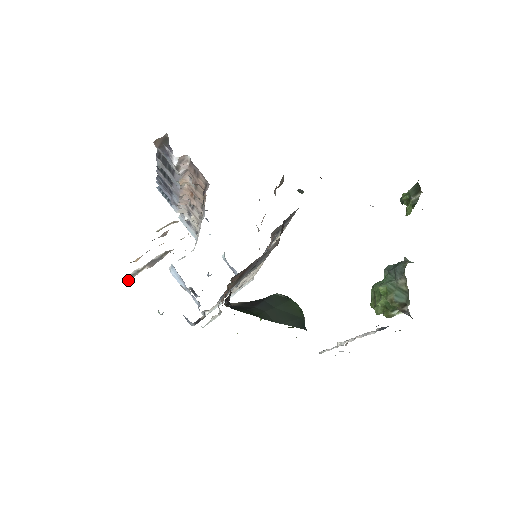
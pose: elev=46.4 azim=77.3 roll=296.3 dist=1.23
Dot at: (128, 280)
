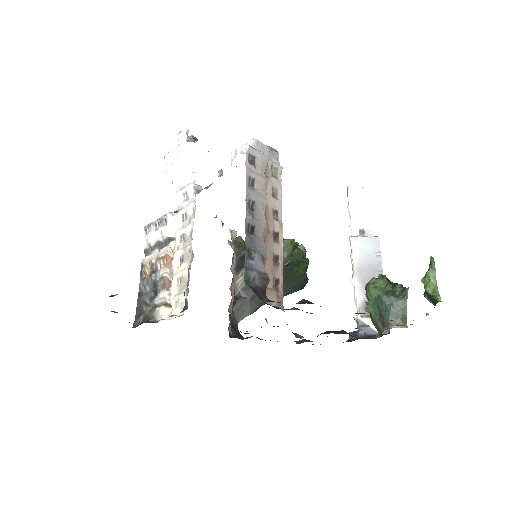
Dot at: occluded
